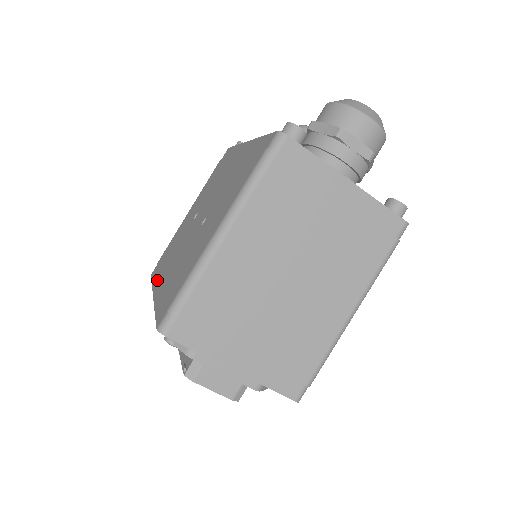
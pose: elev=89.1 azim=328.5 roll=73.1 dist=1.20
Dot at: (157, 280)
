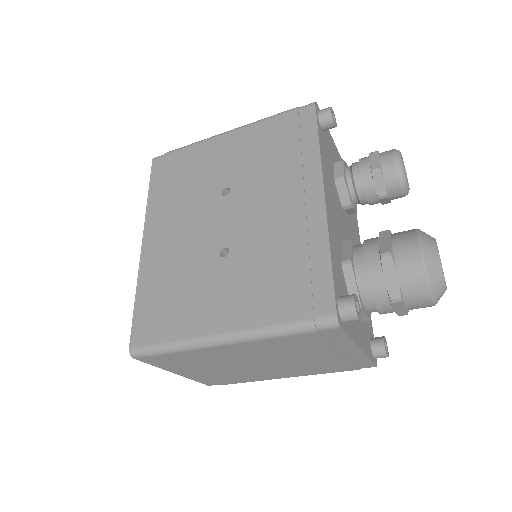
Dot at: (154, 214)
